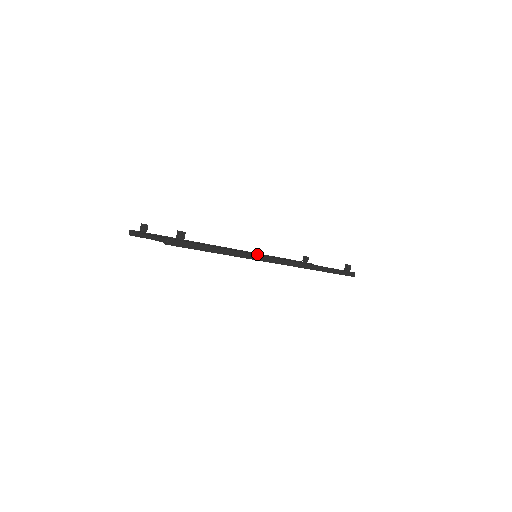
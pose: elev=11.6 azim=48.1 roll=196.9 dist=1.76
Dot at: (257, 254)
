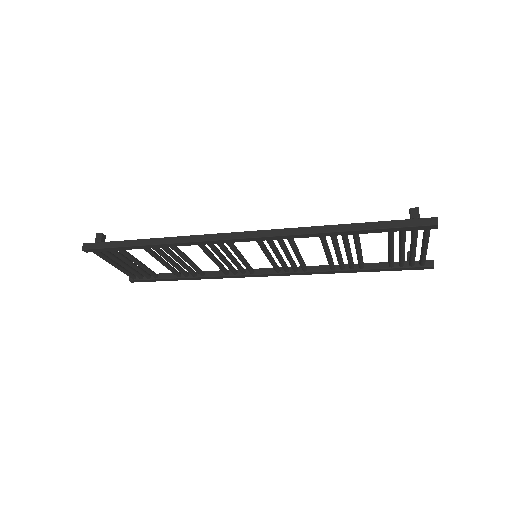
Dot at: occluded
